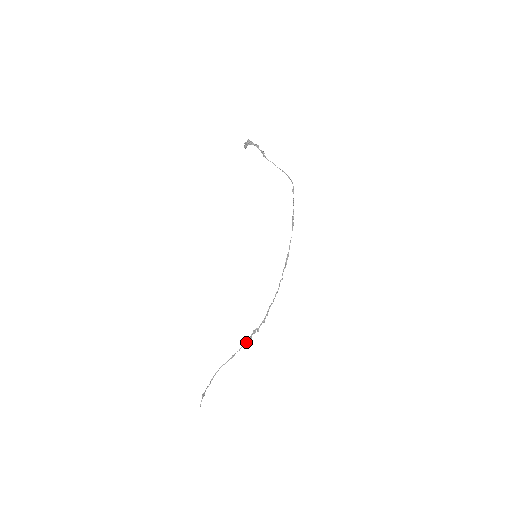
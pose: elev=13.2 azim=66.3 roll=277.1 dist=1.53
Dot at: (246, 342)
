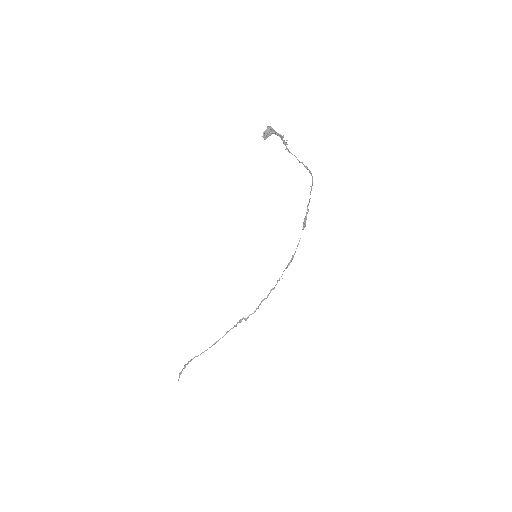
Dot at: occluded
